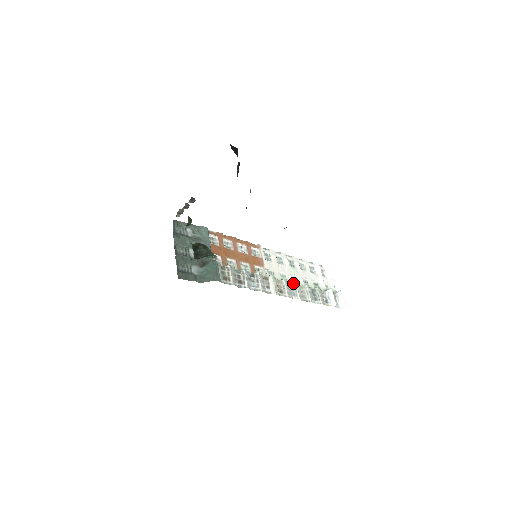
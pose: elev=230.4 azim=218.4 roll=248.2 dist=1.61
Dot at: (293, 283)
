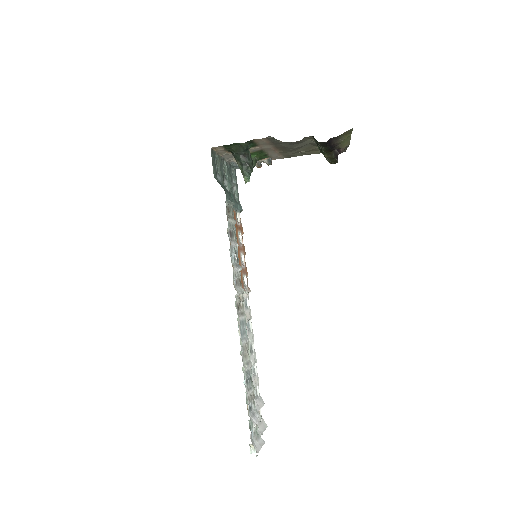
Dot at: (247, 335)
